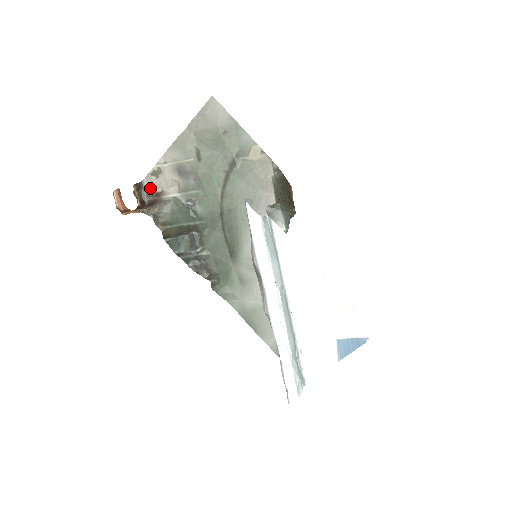
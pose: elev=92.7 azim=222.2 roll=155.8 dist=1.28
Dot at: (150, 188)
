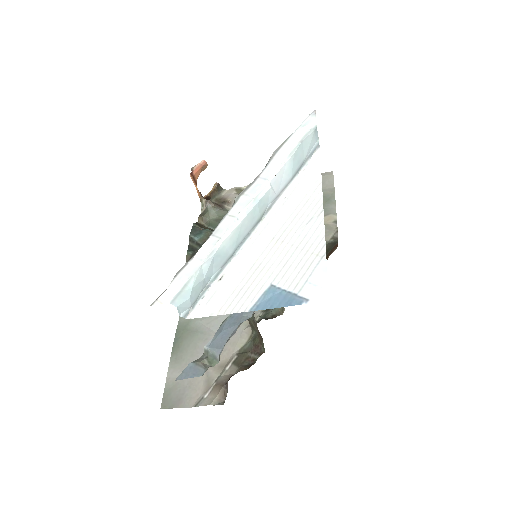
Dot at: (224, 197)
